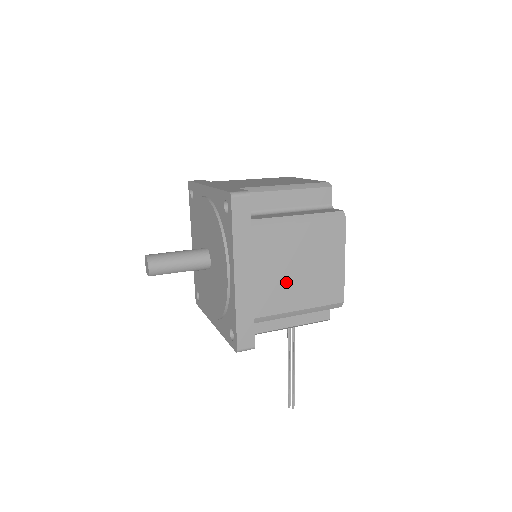
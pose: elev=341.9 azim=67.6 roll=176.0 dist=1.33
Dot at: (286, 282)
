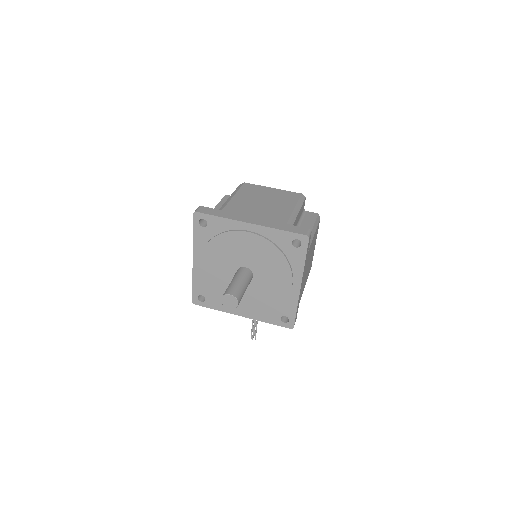
Dot at: occluded
